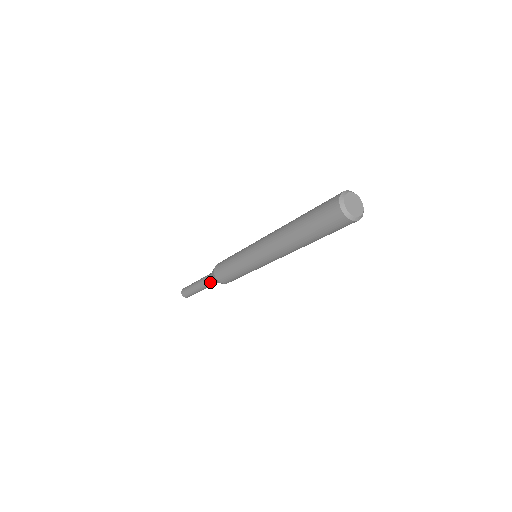
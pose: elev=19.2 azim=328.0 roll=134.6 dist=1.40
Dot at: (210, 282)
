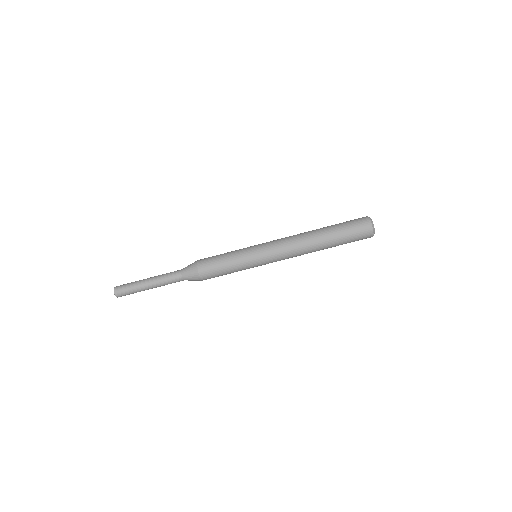
Dot at: (178, 277)
